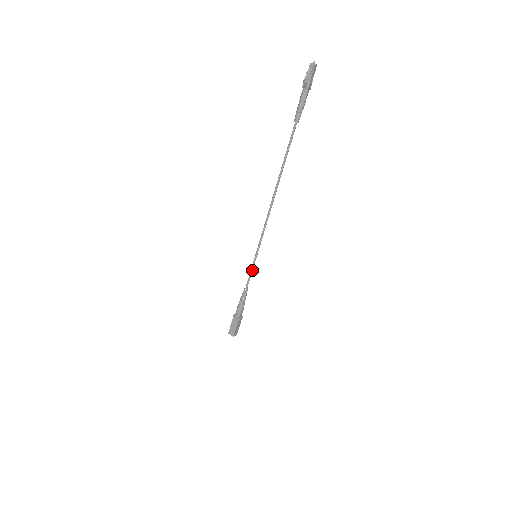
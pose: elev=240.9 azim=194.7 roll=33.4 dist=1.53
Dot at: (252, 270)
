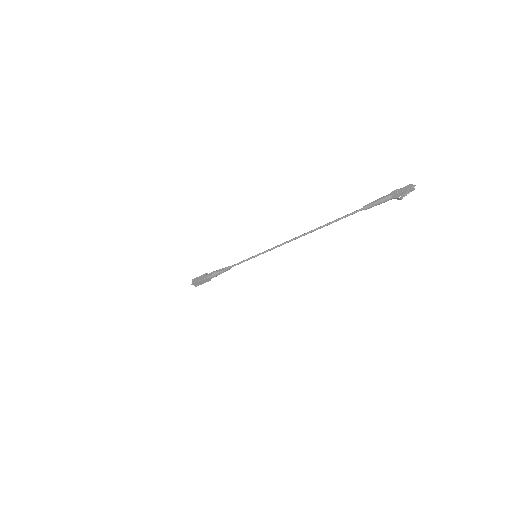
Dot at: occluded
